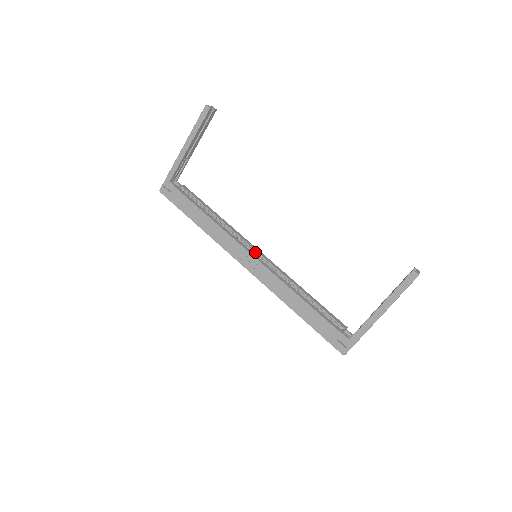
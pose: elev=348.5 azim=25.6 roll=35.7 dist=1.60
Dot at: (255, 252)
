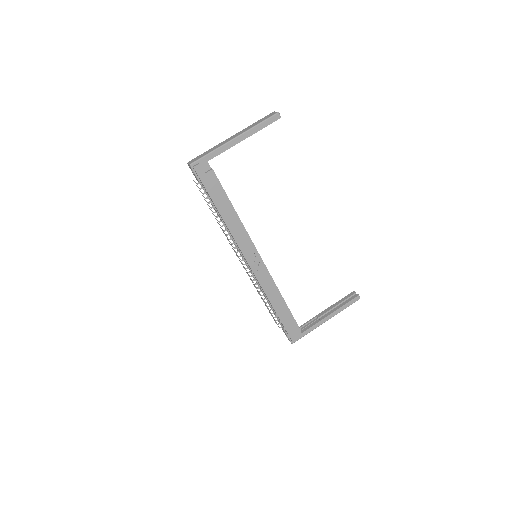
Dot at: occluded
